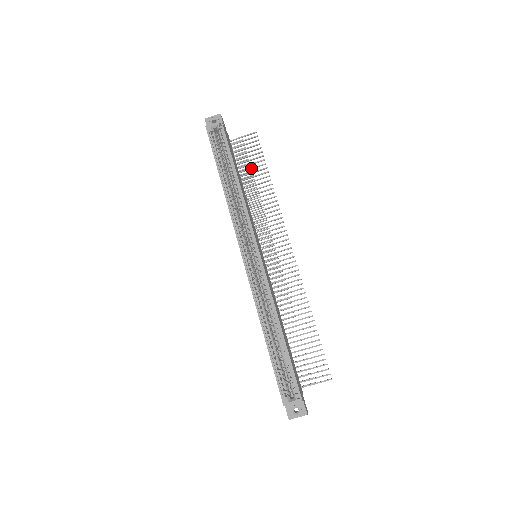
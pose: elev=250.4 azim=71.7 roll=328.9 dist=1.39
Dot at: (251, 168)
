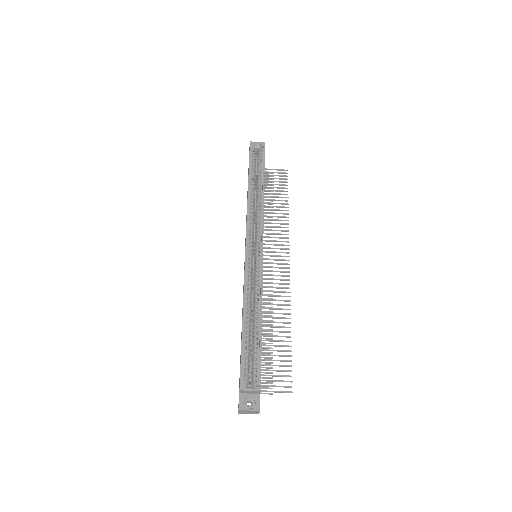
Dot at: (274, 193)
